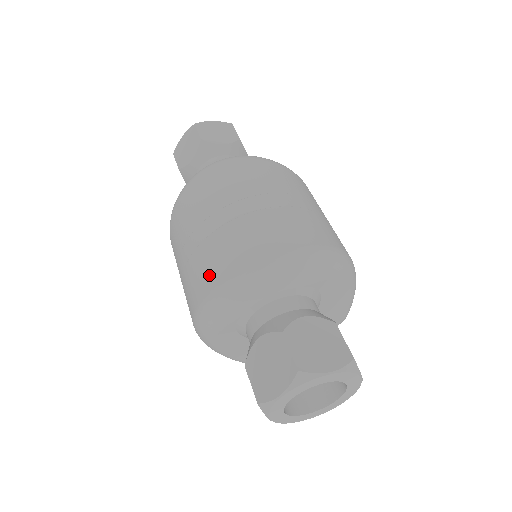
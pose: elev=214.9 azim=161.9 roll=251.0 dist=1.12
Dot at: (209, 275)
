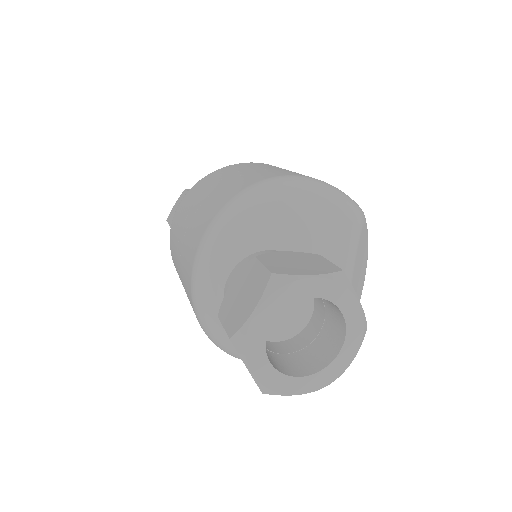
Dot at: occluded
